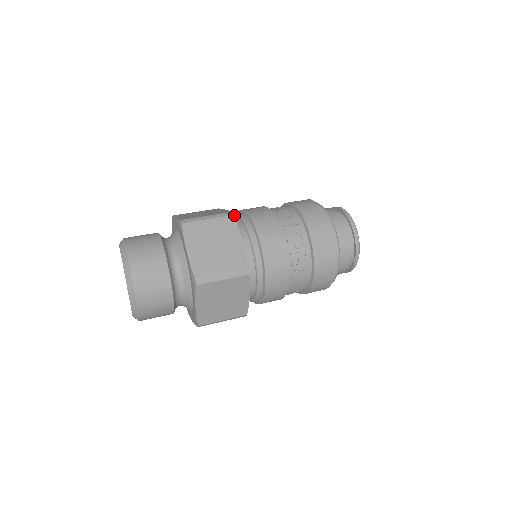
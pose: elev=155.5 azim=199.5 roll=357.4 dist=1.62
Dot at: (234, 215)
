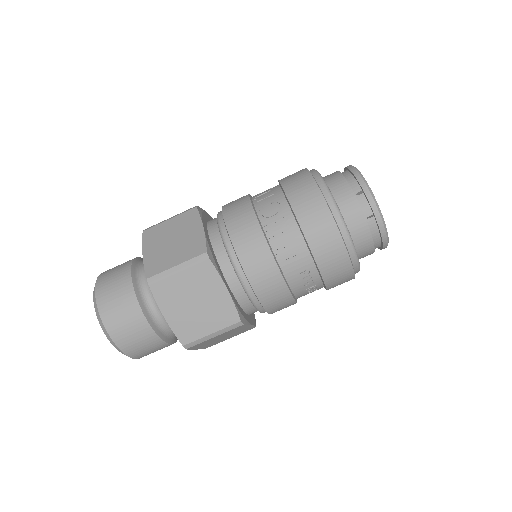
Dot at: occluded
